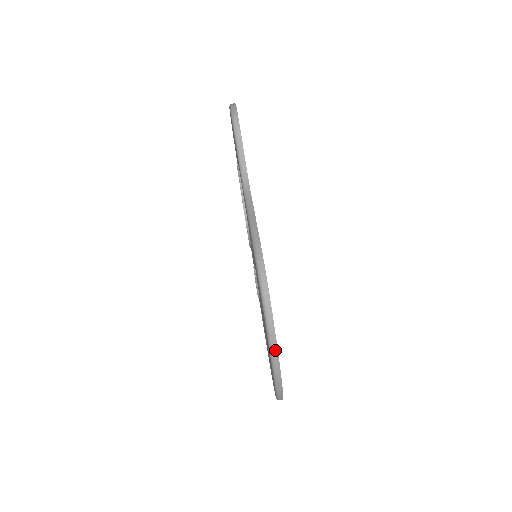
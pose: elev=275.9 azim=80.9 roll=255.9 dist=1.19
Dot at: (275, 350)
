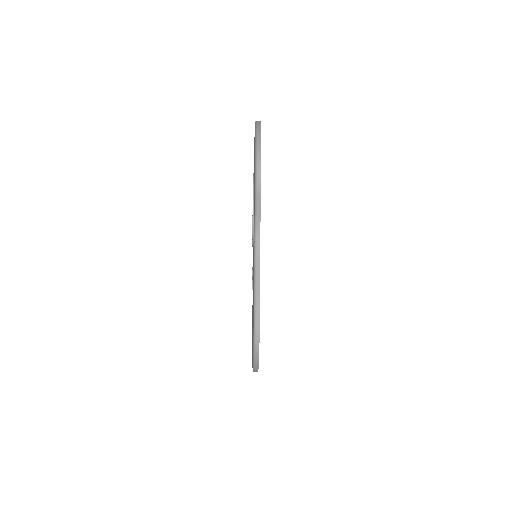
Dot at: (257, 369)
